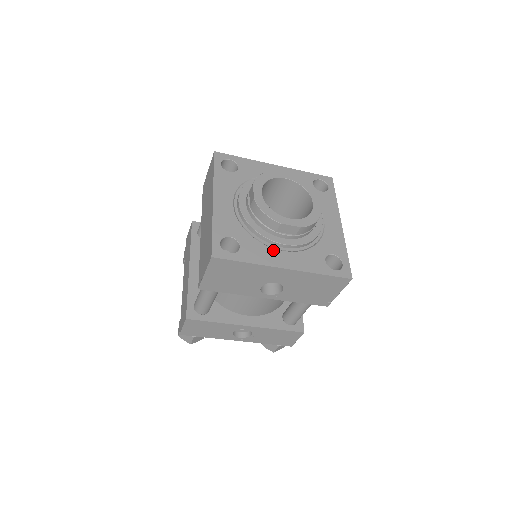
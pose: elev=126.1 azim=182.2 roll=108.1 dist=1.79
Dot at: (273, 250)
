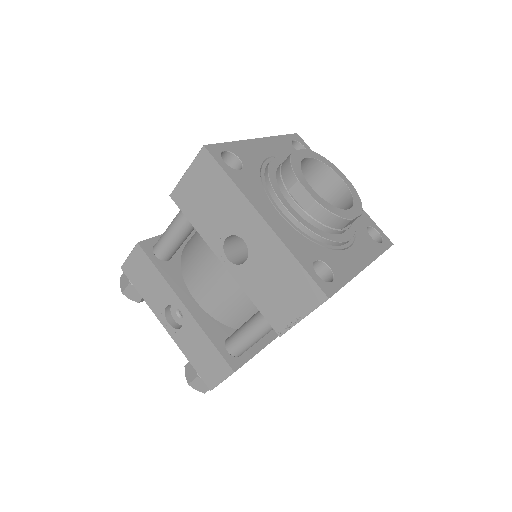
Dot at: (269, 202)
